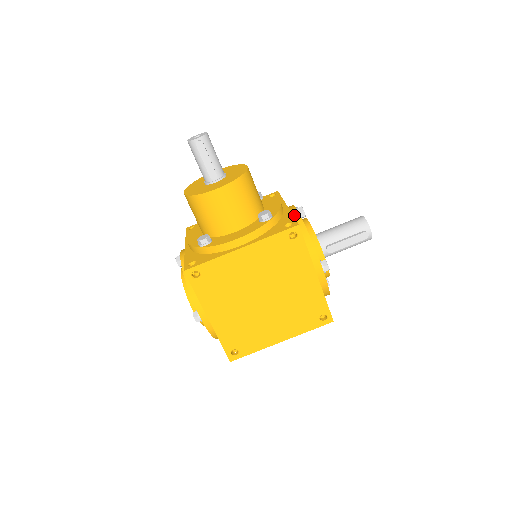
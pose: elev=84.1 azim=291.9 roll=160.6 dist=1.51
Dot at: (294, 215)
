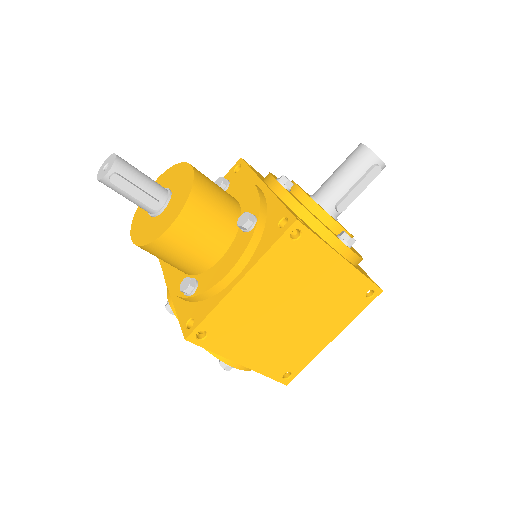
Dot at: (280, 194)
